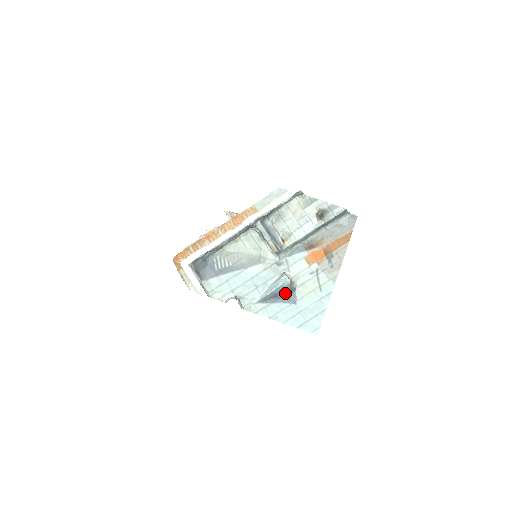
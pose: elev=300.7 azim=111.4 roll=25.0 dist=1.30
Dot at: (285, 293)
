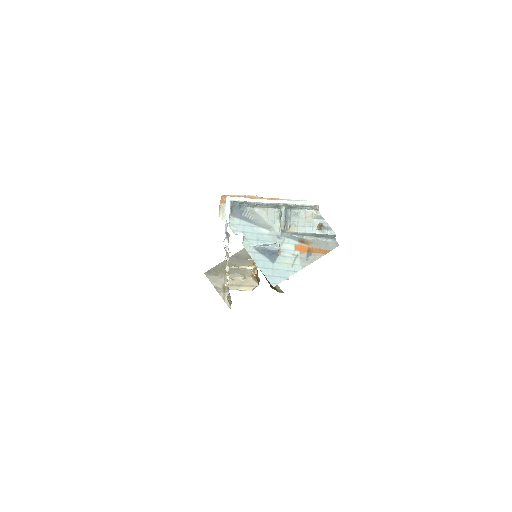
Dot at: (271, 253)
